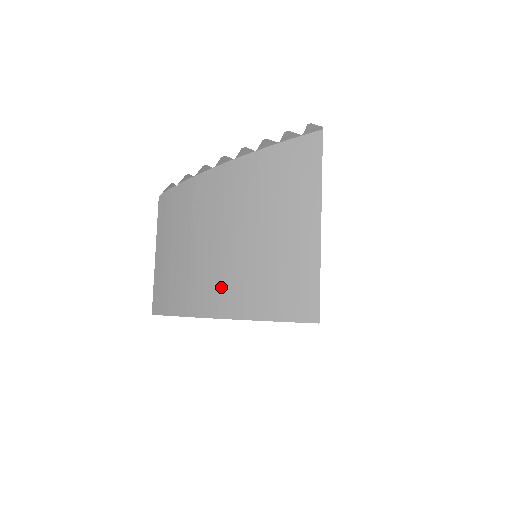
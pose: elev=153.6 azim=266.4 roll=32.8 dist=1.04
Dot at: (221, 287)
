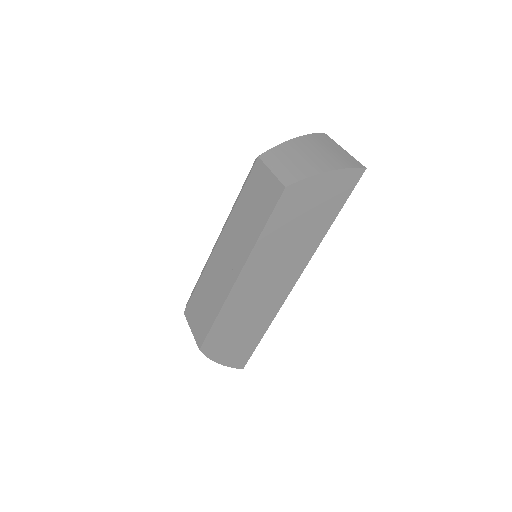
Dot at: (322, 164)
